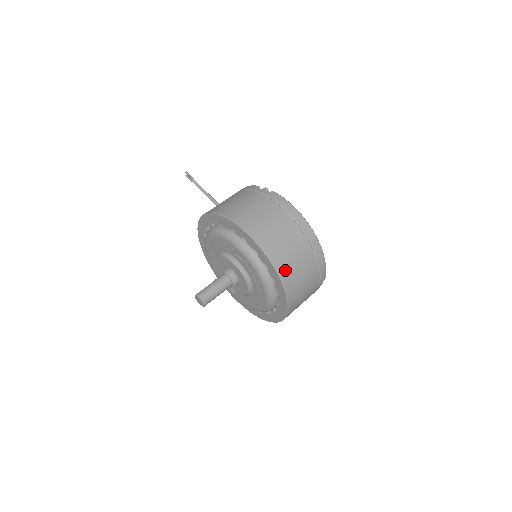
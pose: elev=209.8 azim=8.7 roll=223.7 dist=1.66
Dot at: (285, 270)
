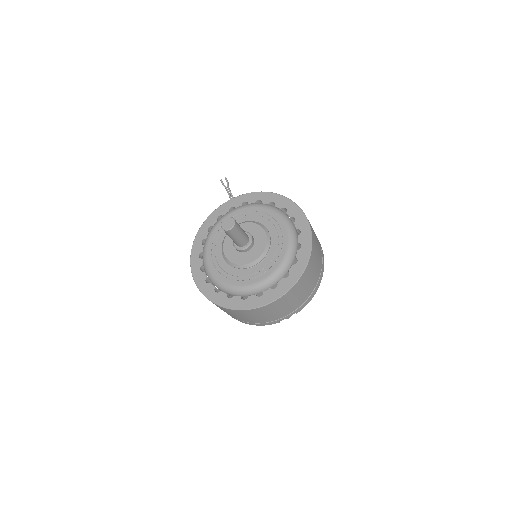
Dot at: (312, 259)
